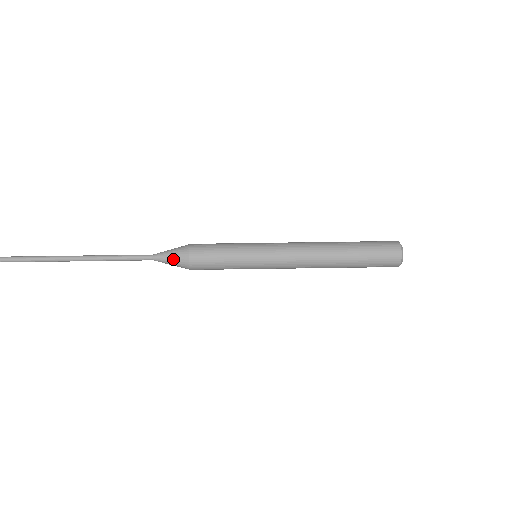
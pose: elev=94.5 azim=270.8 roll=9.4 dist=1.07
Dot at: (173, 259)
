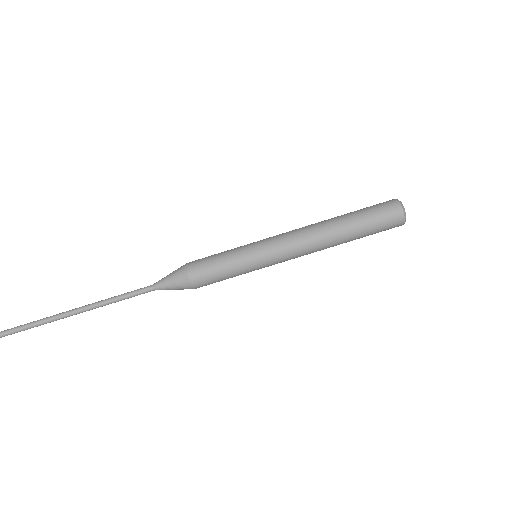
Dot at: (172, 279)
